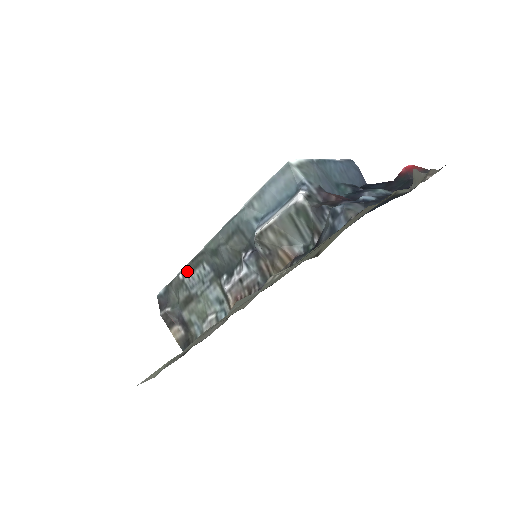
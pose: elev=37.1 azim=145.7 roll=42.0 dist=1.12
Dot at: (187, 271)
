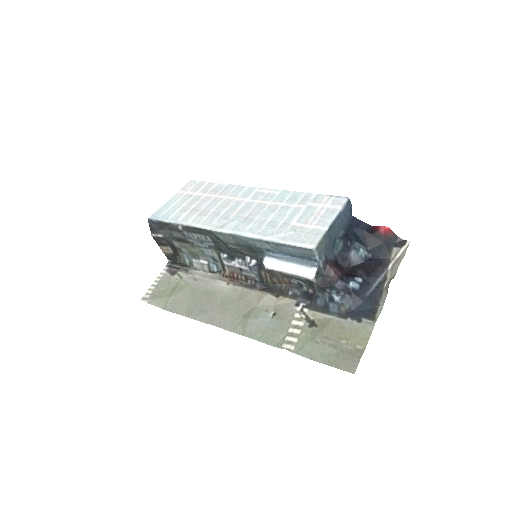
Dot at: (188, 230)
